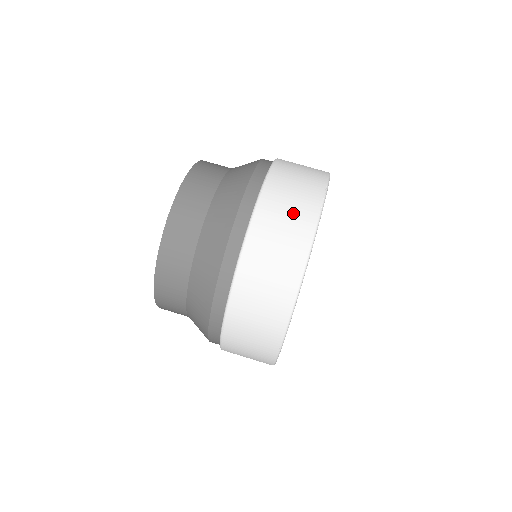
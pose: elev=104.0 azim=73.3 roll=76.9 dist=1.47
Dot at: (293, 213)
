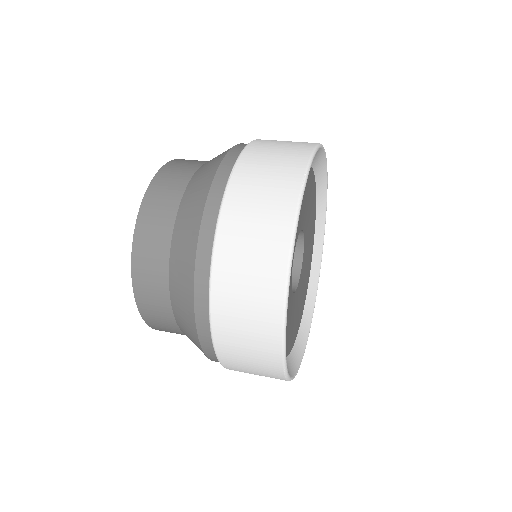
Dot at: occluded
